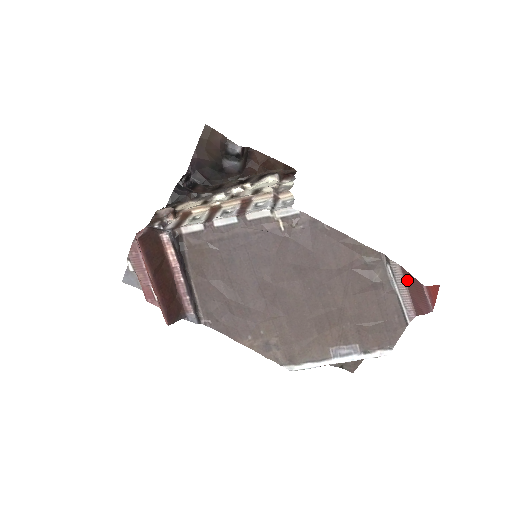
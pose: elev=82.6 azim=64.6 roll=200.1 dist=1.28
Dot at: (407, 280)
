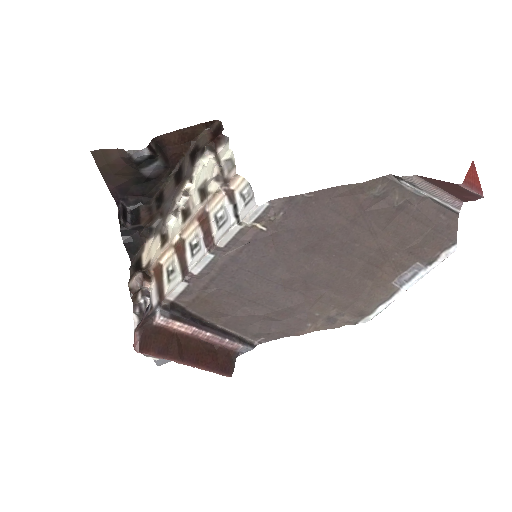
Dot at: (433, 183)
